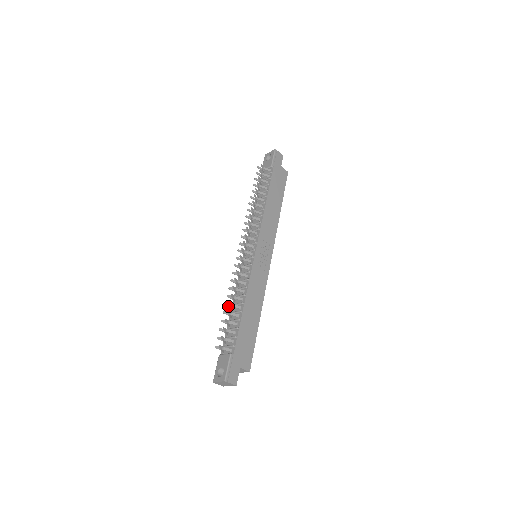
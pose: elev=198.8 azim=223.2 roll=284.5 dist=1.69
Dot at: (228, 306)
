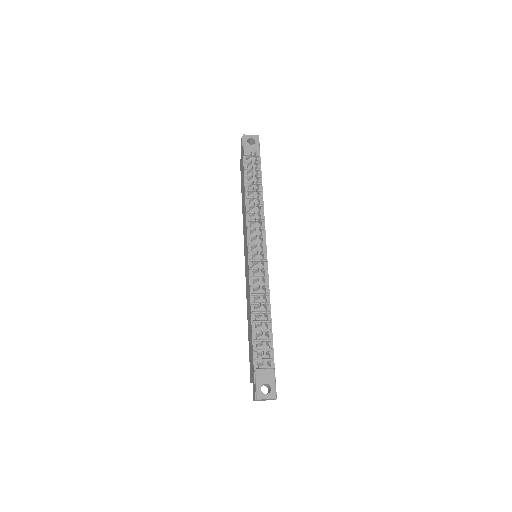
Dot at: (261, 315)
